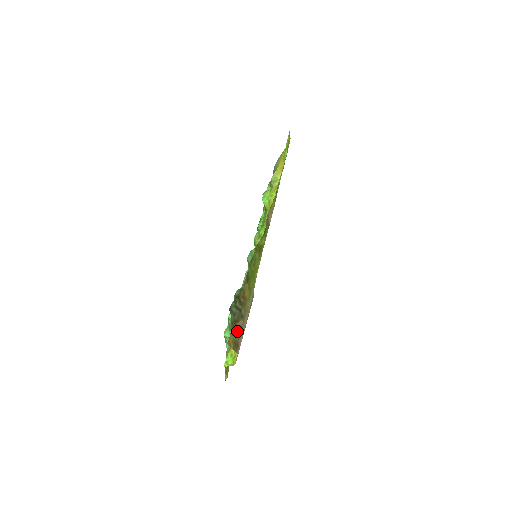
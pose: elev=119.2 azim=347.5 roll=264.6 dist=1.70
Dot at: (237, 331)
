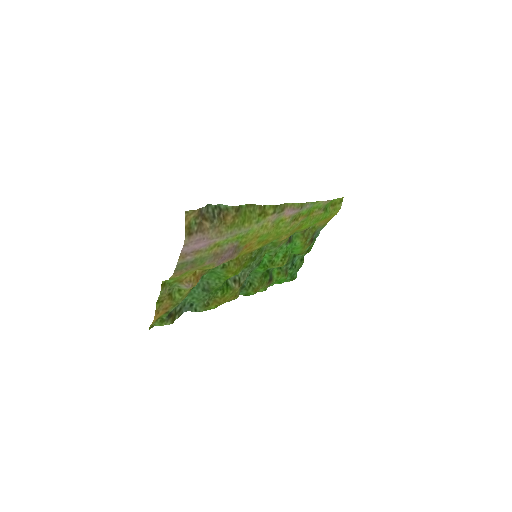
Dot at: (199, 226)
